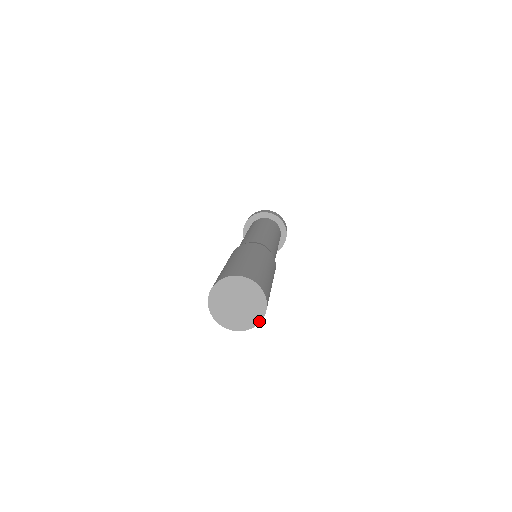
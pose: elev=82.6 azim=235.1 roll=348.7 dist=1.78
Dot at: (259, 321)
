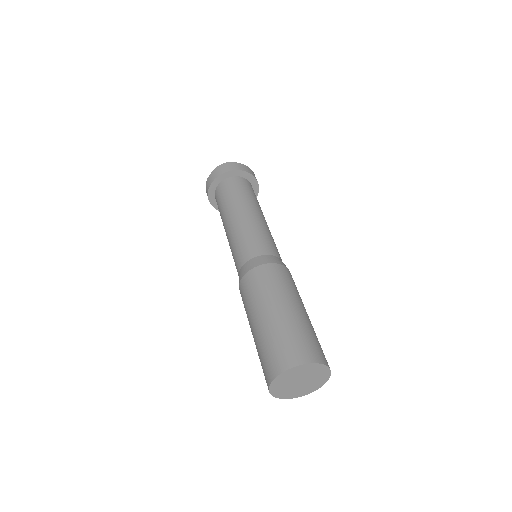
Dot at: (329, 374)
